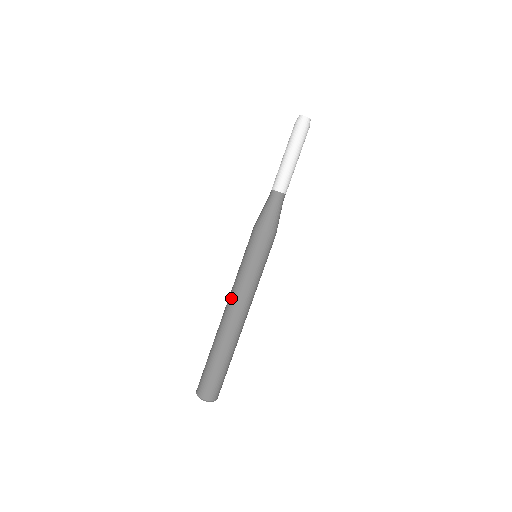
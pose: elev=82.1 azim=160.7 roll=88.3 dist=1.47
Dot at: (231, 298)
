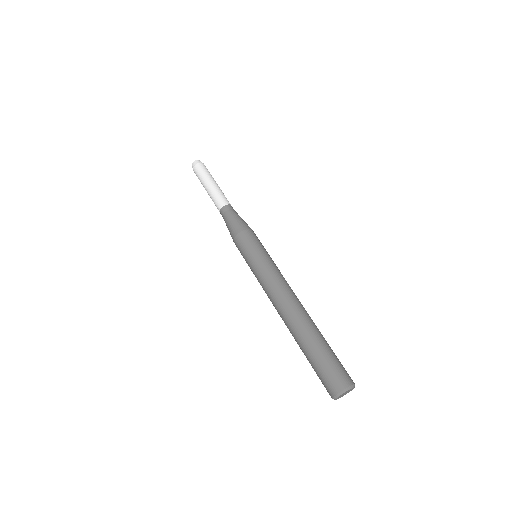
Dot at: (272, 293)
